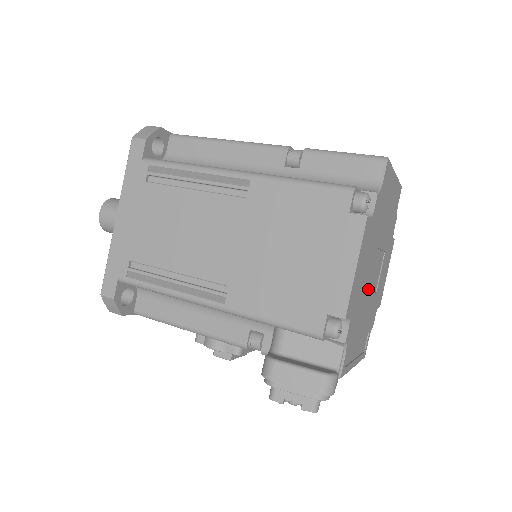
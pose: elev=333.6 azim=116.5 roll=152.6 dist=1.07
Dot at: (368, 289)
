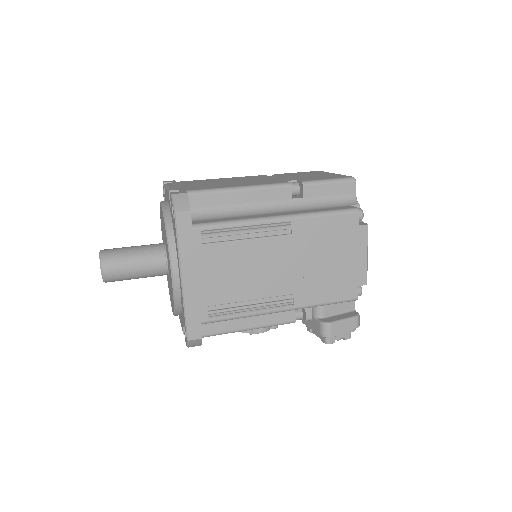
Dot at: occluded
